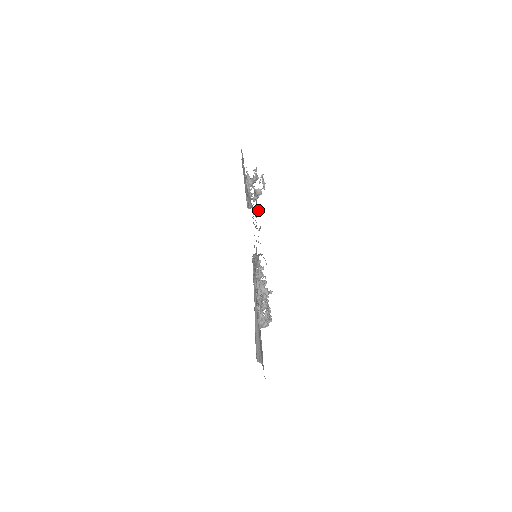
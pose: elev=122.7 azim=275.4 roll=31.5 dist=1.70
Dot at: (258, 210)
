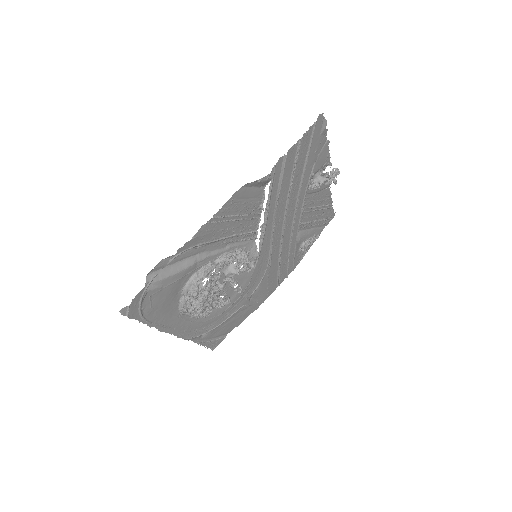
Dot at: (312, 132)
